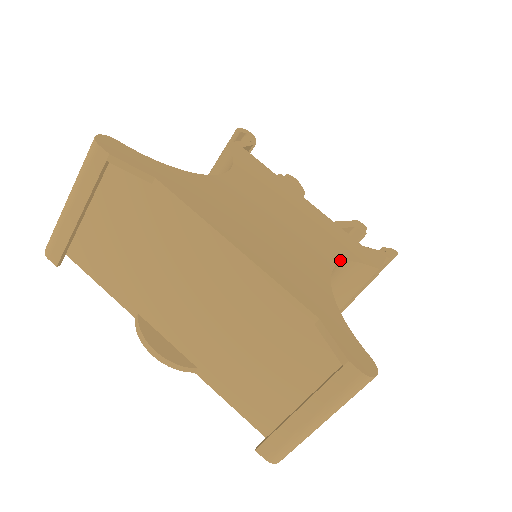
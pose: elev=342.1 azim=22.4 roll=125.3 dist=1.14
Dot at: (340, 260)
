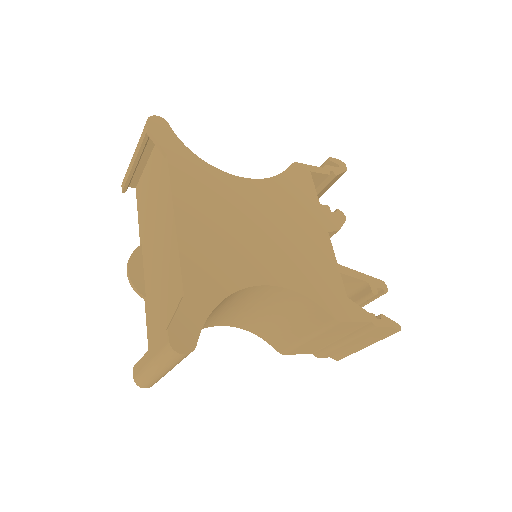
Dot at: (288, 286)
